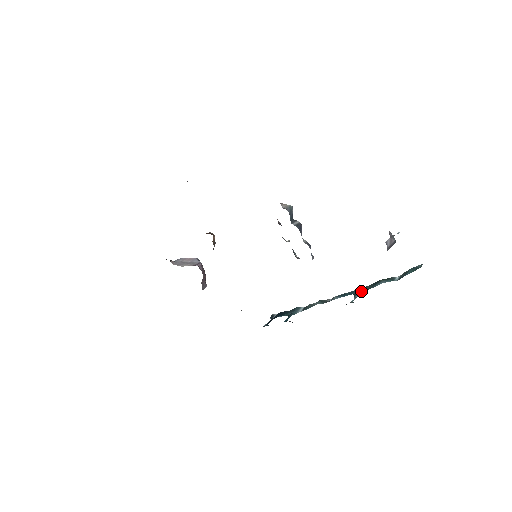
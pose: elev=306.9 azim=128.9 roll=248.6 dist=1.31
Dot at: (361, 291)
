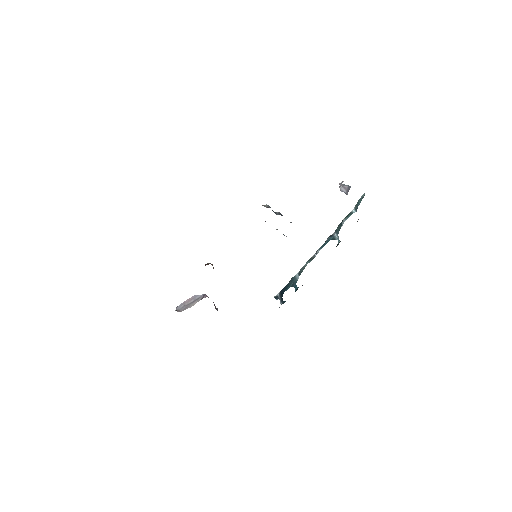
Dot at: (335, 234)
